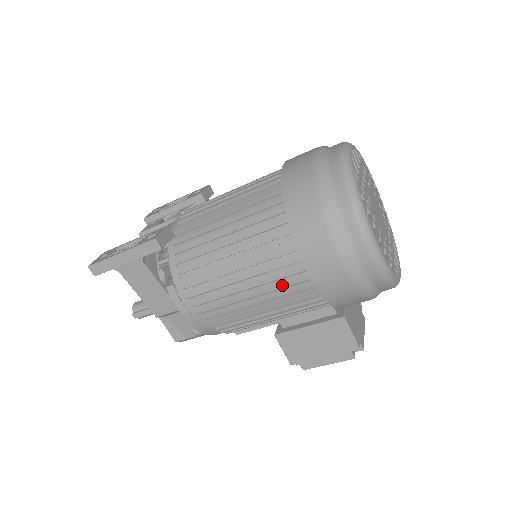
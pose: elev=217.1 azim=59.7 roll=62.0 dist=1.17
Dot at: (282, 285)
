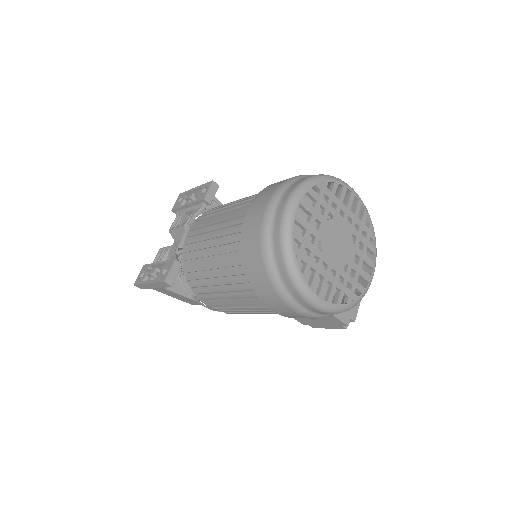
Dot at: occluded
